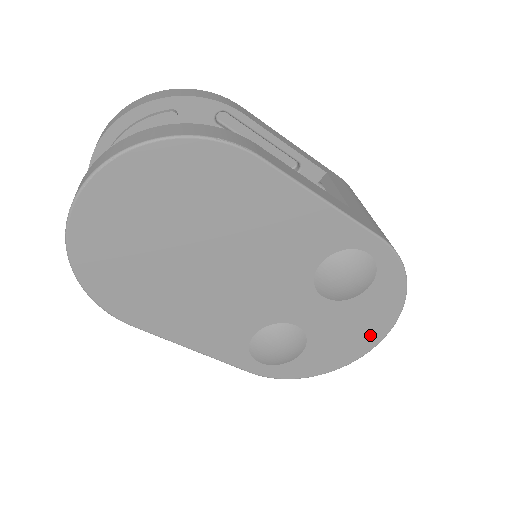
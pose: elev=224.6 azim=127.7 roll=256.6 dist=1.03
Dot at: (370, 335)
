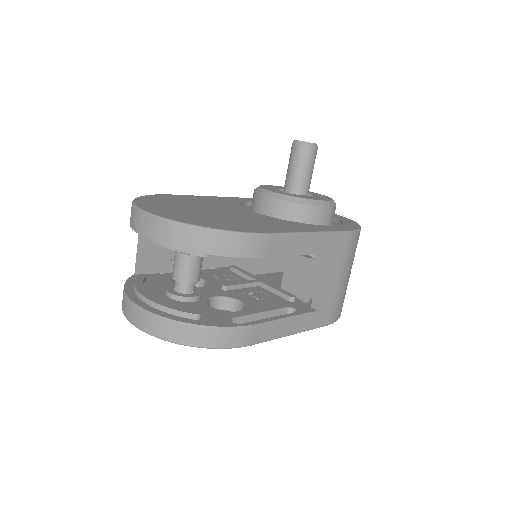
Dot at: occluded
